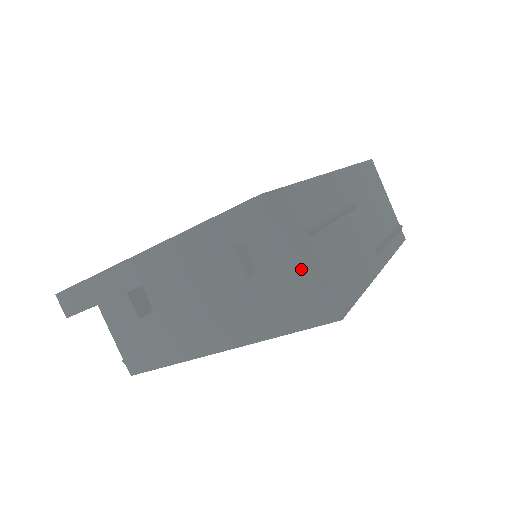
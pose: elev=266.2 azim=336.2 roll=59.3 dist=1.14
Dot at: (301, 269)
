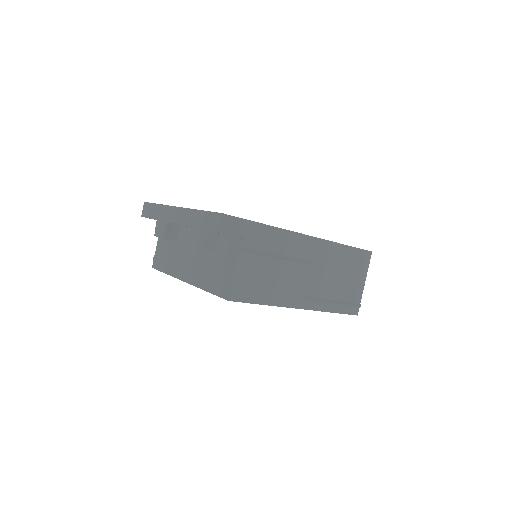
Dot at: (230, 264)
